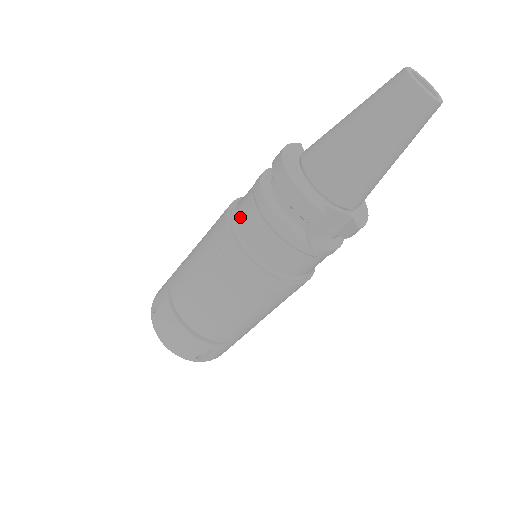
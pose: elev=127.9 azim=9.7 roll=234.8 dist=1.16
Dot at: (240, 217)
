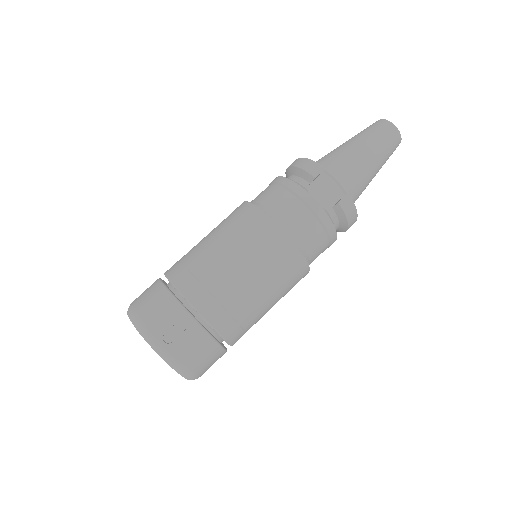
Dot at: occluded
